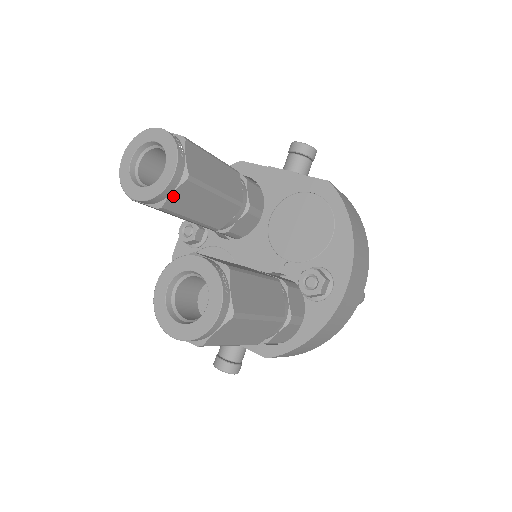
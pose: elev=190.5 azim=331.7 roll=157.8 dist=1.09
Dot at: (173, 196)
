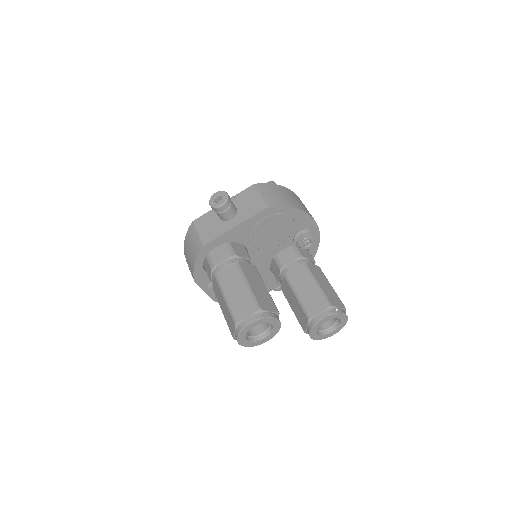
Dot at: occluded
